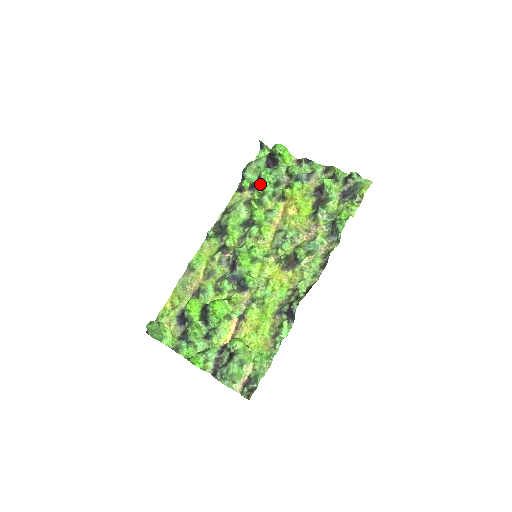
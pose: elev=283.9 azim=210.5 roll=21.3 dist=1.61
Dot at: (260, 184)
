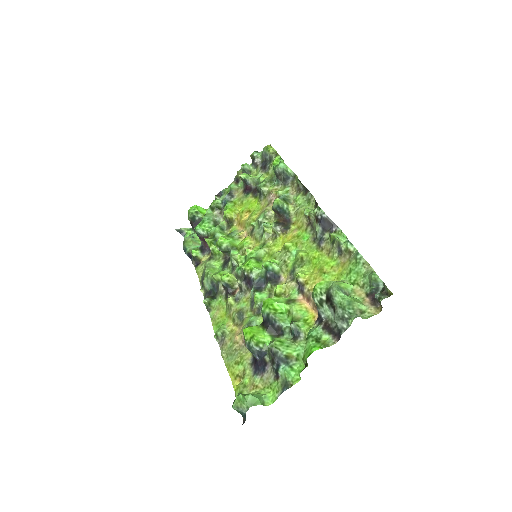
Dot at: occluded
